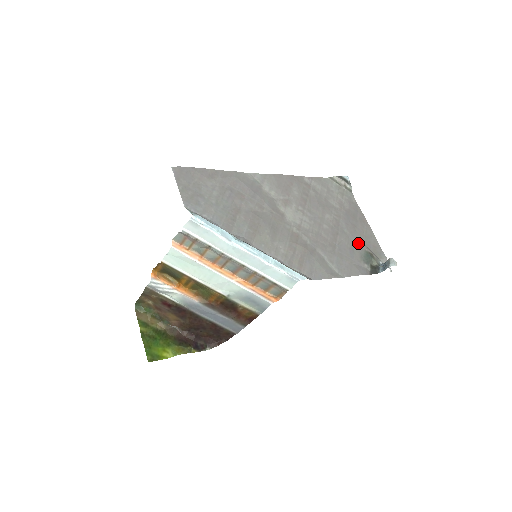
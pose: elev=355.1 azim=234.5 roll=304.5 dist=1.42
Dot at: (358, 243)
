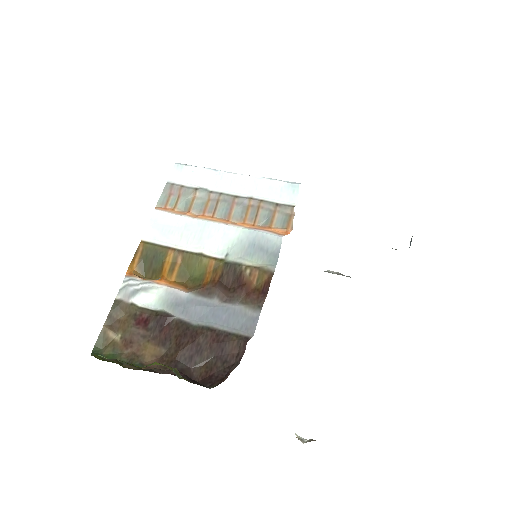
Dot at: occluded
